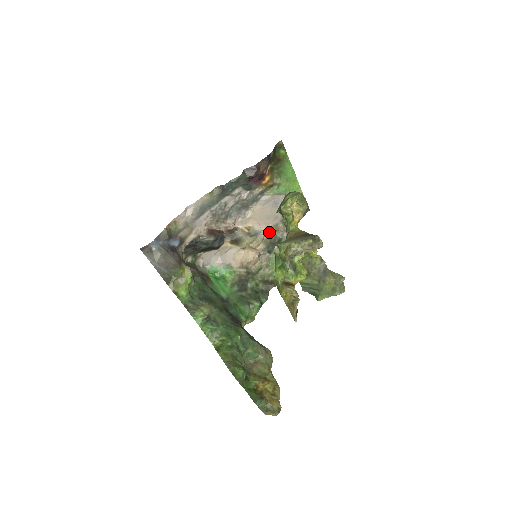
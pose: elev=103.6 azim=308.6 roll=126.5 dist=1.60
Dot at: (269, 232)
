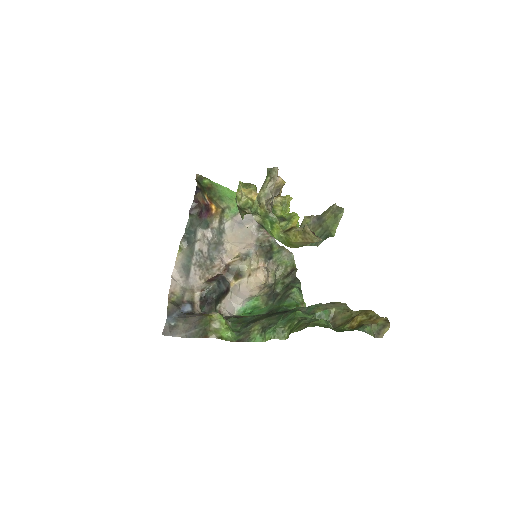
Dot at: (256, 247)
